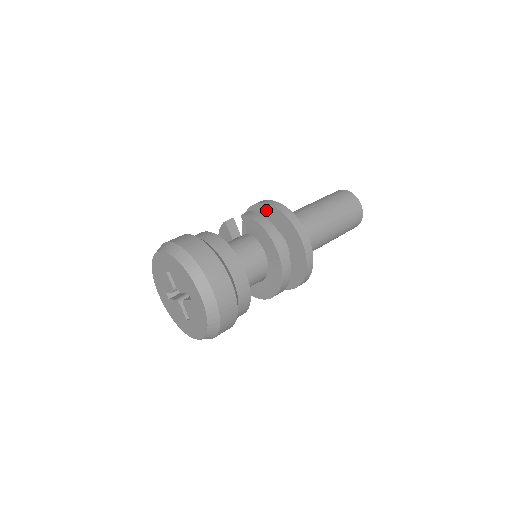
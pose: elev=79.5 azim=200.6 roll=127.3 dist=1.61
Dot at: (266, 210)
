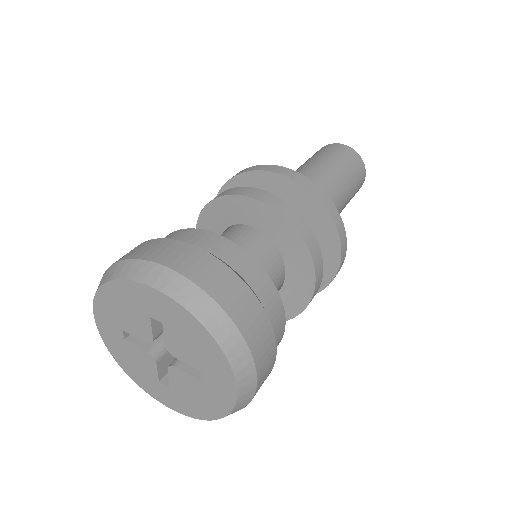
Dot at: occluded
